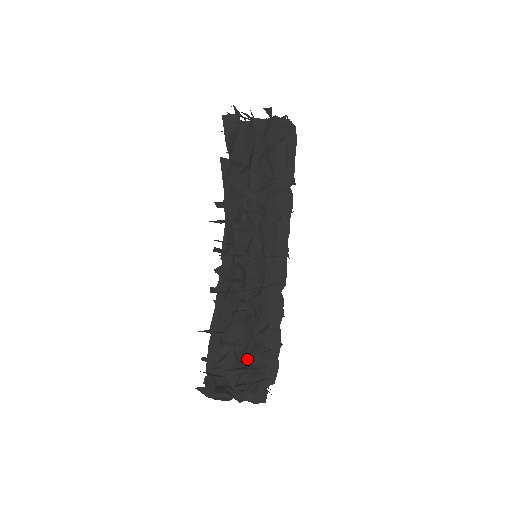
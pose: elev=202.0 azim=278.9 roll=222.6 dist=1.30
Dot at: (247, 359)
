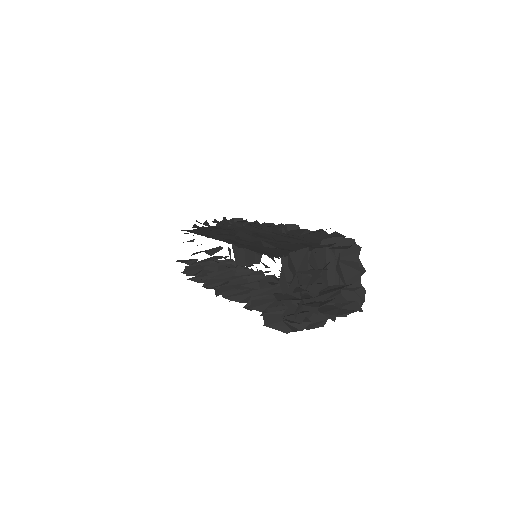
Dot at: occluded
